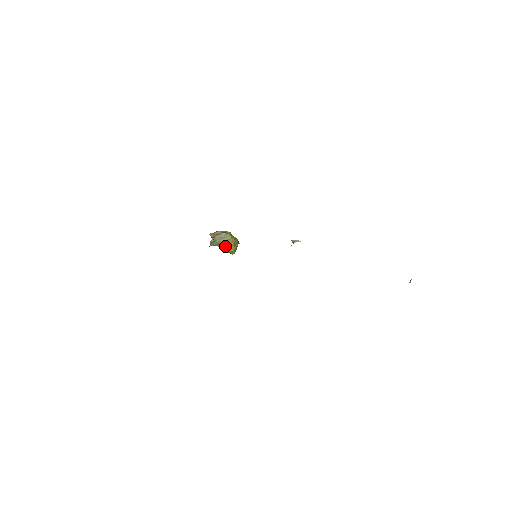
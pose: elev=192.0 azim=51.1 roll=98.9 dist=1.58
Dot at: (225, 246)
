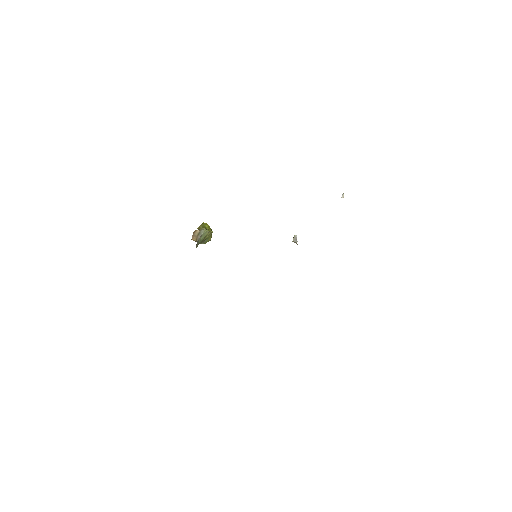
Dot at: (205, 240)
